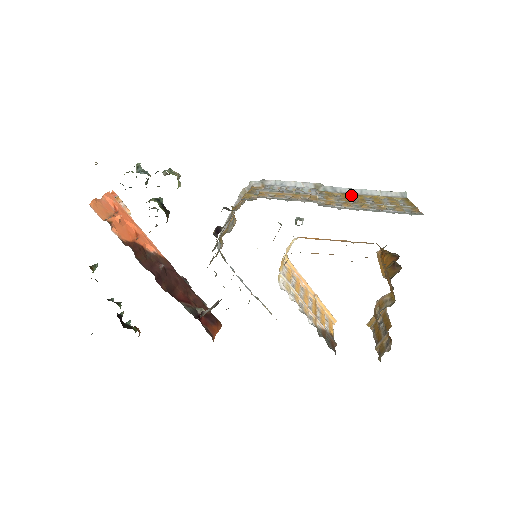
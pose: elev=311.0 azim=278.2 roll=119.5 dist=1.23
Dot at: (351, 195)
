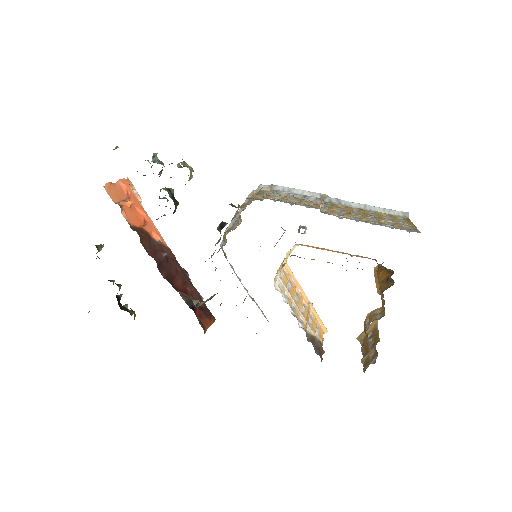
Dot at: (355, 209)
